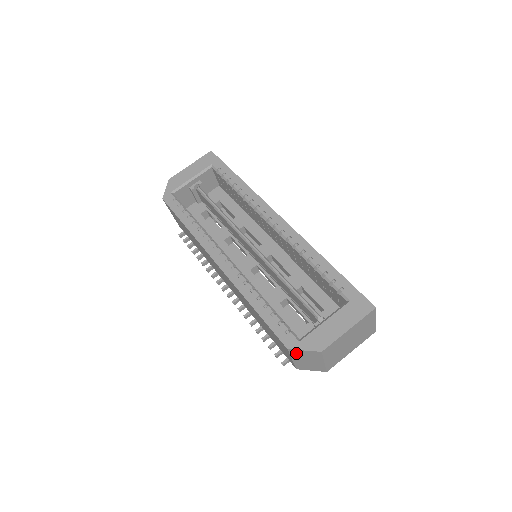
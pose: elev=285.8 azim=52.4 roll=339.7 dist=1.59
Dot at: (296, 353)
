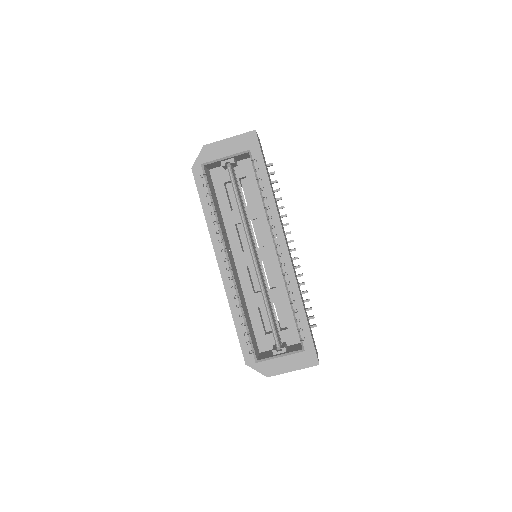
Dot at: occluded
